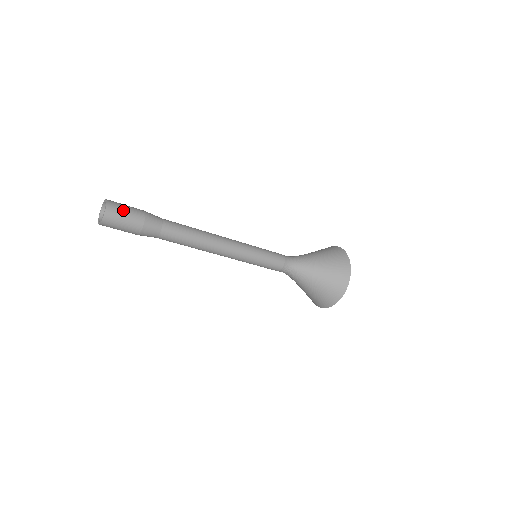
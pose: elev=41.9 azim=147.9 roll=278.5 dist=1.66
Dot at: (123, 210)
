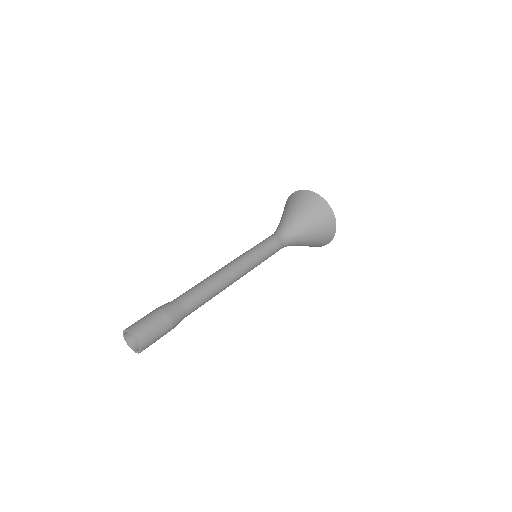
Dot at: (148, 326)
